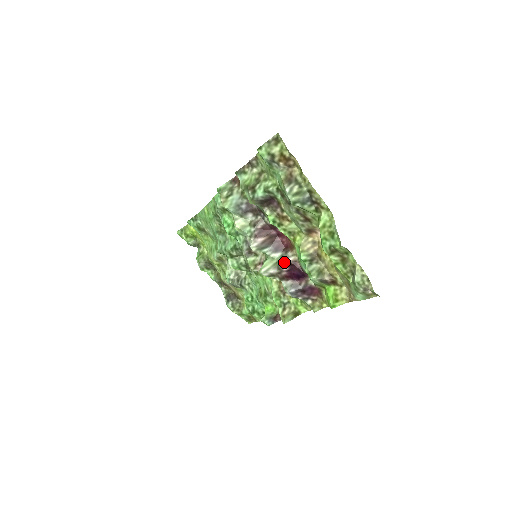
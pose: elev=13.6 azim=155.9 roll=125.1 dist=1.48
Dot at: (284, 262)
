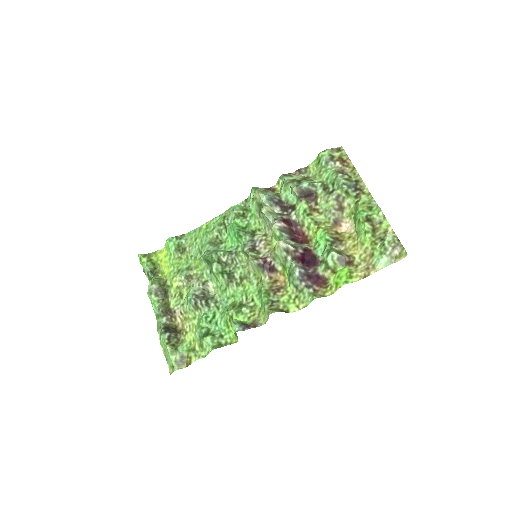
Dot at: (301, 246)
